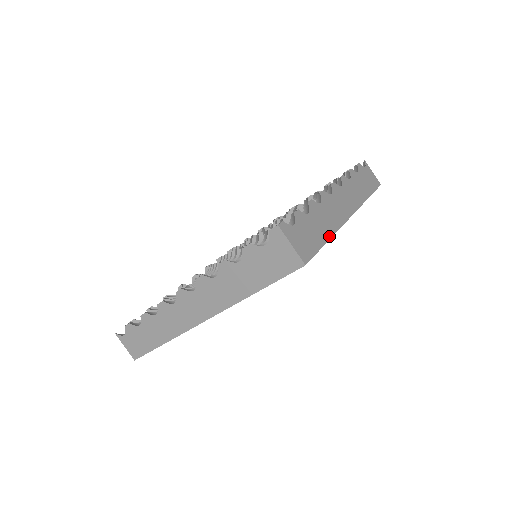
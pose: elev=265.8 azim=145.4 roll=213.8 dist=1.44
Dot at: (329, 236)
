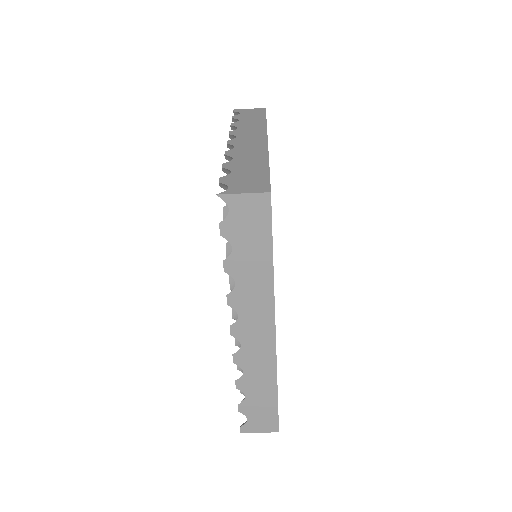
Dot at: (275, 389)
